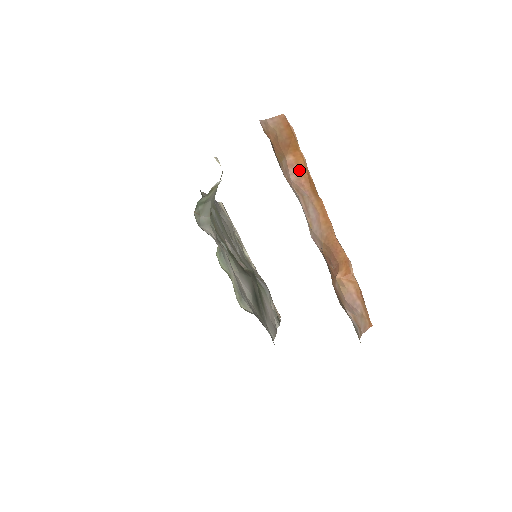
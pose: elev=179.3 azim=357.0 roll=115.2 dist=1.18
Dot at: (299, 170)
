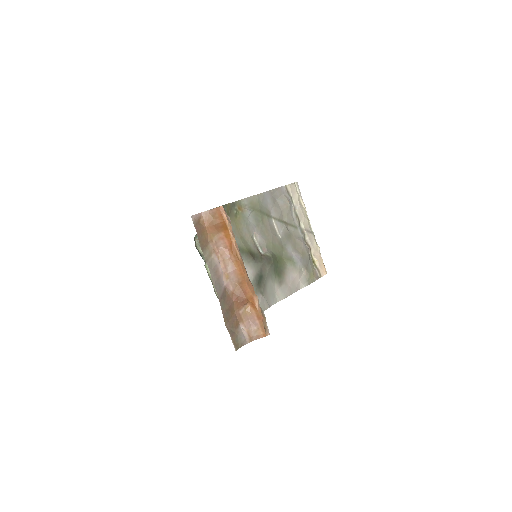
Dot at: (227, 242)
